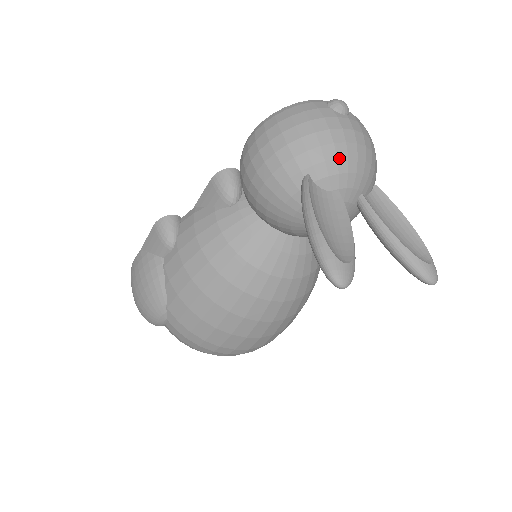
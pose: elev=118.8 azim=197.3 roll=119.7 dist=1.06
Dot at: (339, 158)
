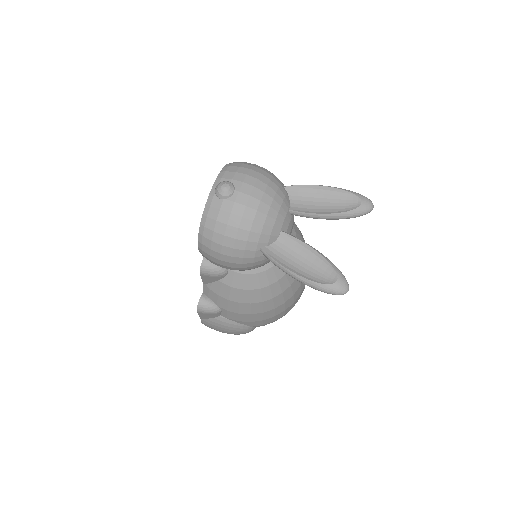
Dot at: (264, 223)
